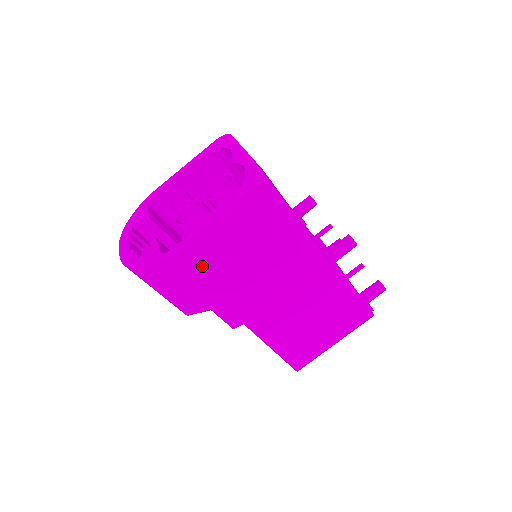
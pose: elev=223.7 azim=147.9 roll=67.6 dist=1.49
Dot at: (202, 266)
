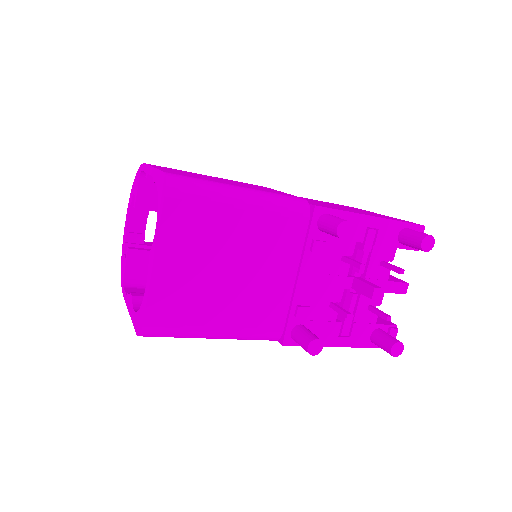
Dot at: occluded
